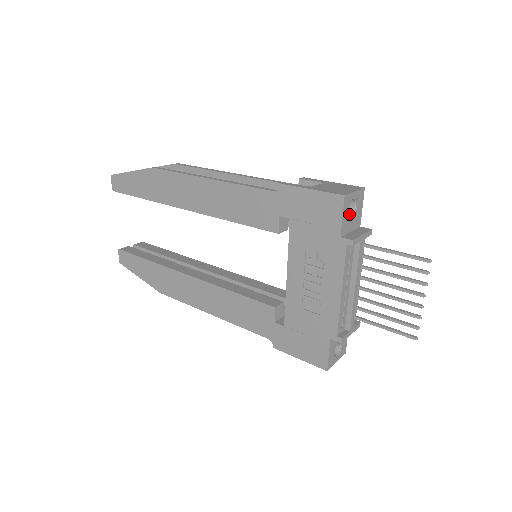
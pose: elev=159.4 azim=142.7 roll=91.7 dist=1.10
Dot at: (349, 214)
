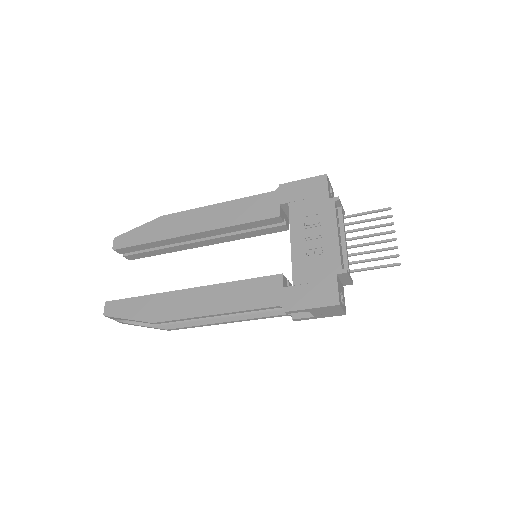
Dot at: occluded
